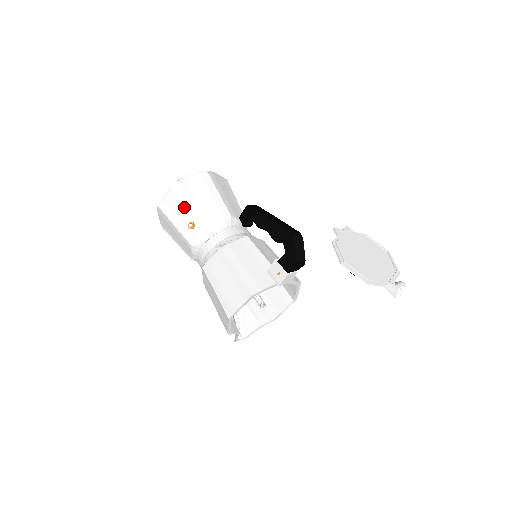
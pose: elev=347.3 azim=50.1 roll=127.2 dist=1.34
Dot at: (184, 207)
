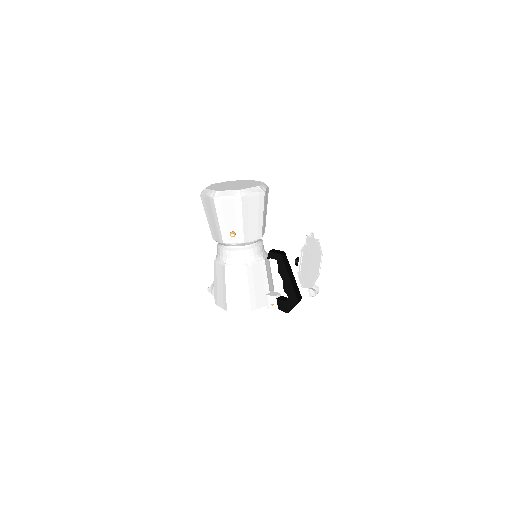
Dot at: (235, 219)
